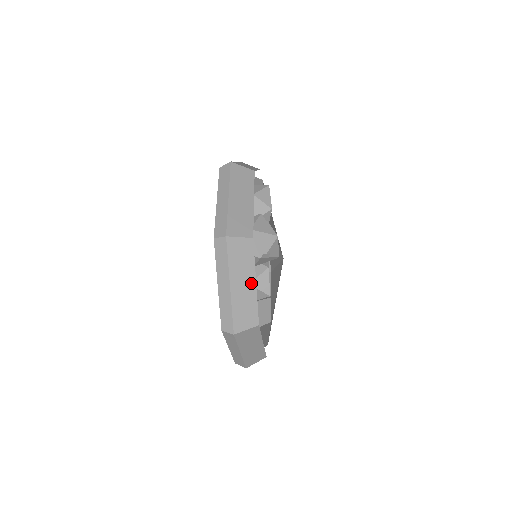
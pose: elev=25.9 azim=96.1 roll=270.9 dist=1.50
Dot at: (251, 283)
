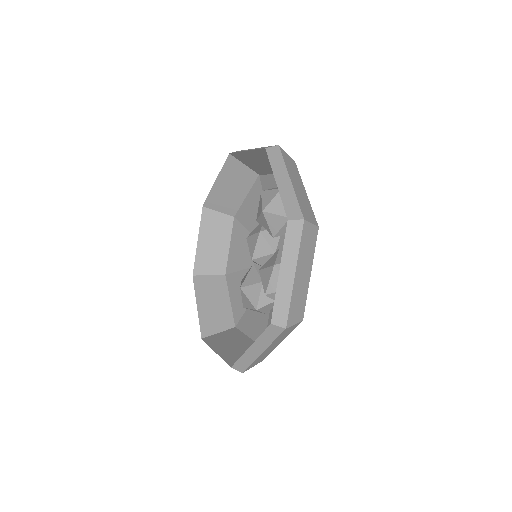
Dot at: (278, 344)
